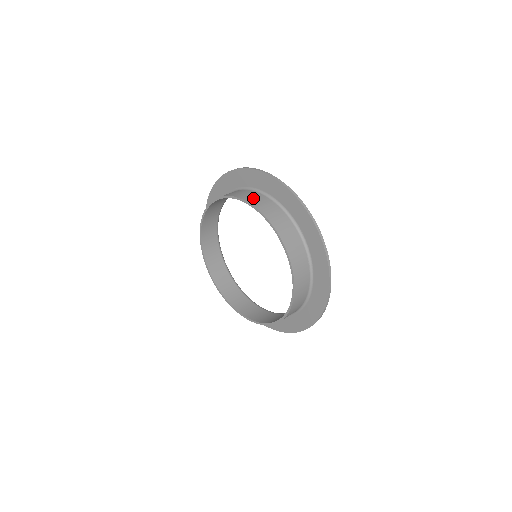
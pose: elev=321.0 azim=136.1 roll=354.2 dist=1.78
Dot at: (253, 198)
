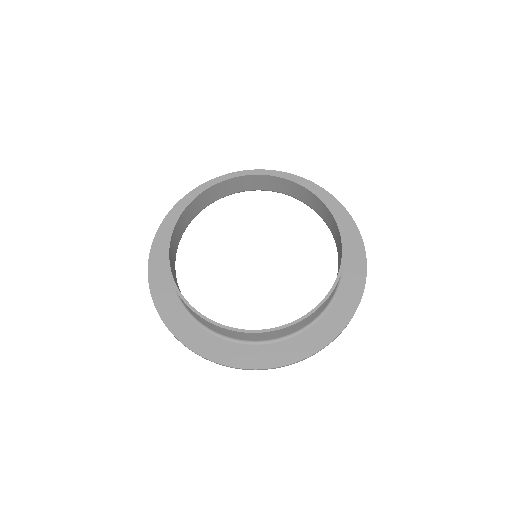
Dot at: (256, 178)
